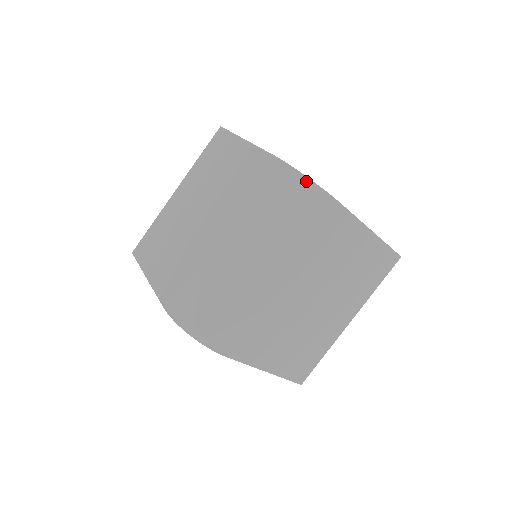
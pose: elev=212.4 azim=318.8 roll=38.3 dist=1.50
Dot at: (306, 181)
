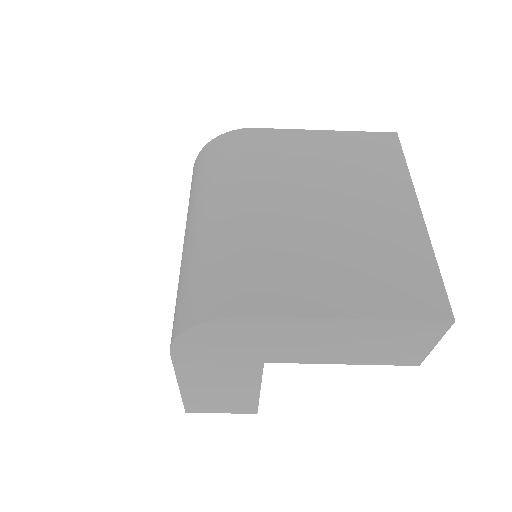
Dot at: (210, 144)
